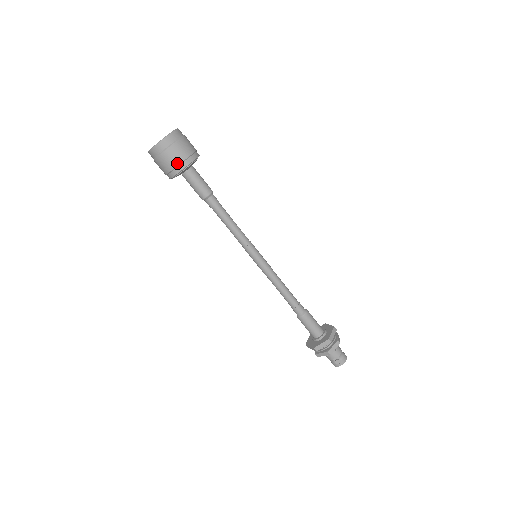
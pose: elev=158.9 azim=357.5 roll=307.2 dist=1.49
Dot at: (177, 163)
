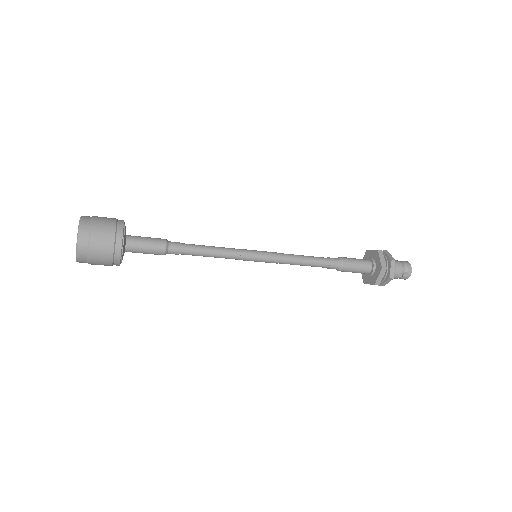
Dot at: (111, 252)
